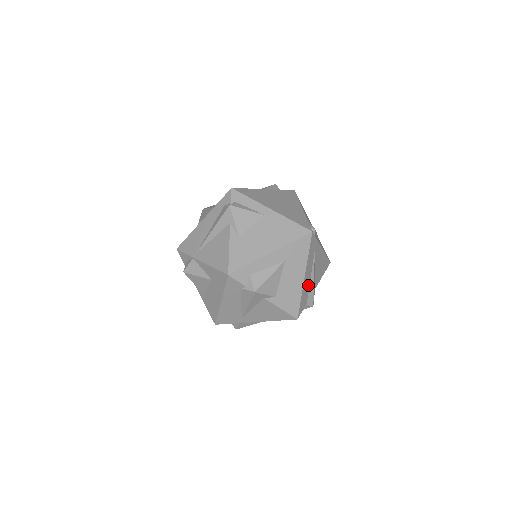
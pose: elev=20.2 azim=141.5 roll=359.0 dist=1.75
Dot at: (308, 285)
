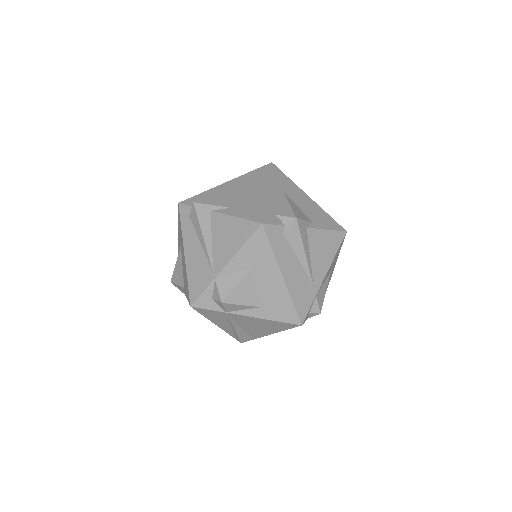
Dot at: occluded
